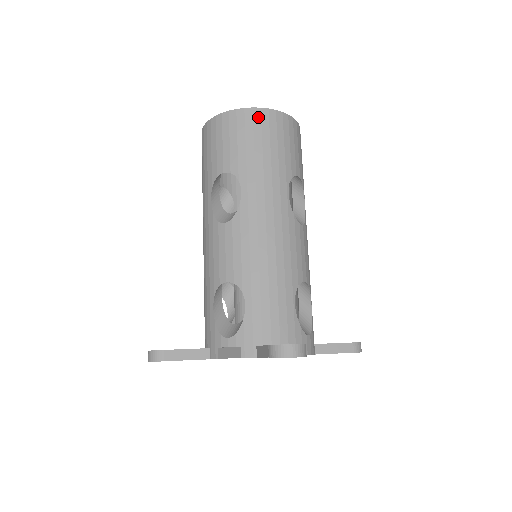
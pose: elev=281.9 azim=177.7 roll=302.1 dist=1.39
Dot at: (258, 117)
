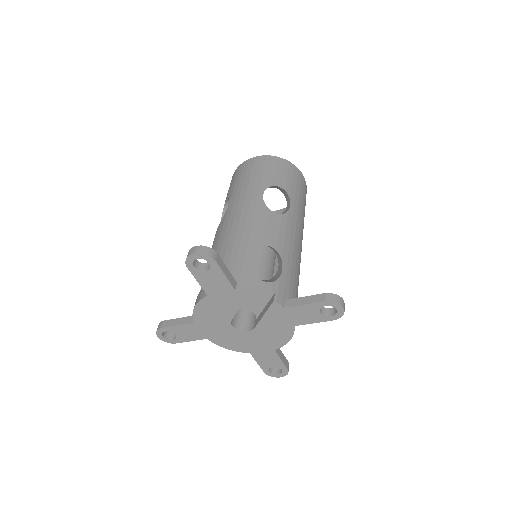
Dot at: (303, 180)
